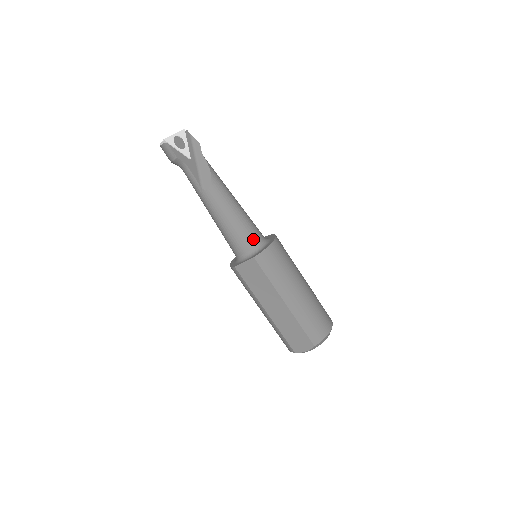
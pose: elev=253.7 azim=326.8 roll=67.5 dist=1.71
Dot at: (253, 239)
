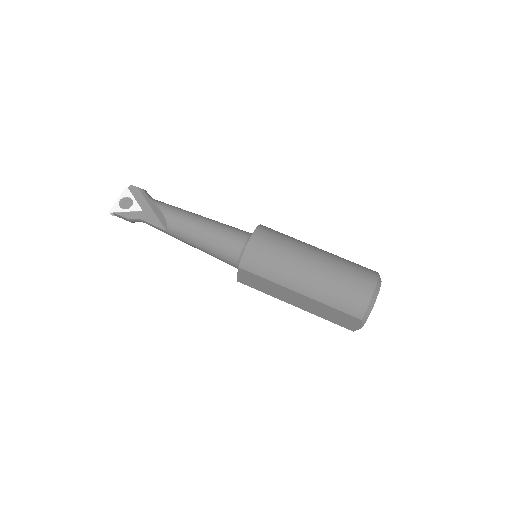
Dot at: (233, 247)
